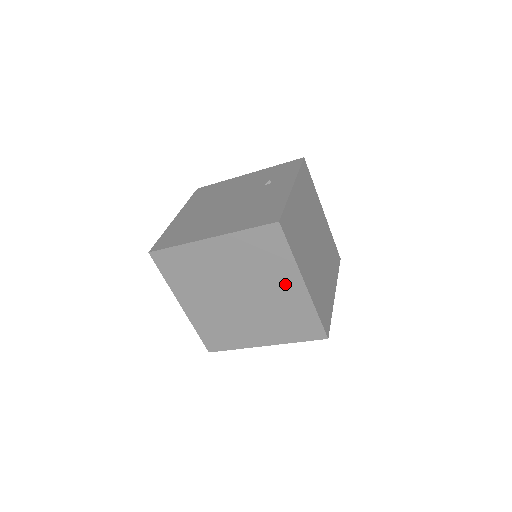
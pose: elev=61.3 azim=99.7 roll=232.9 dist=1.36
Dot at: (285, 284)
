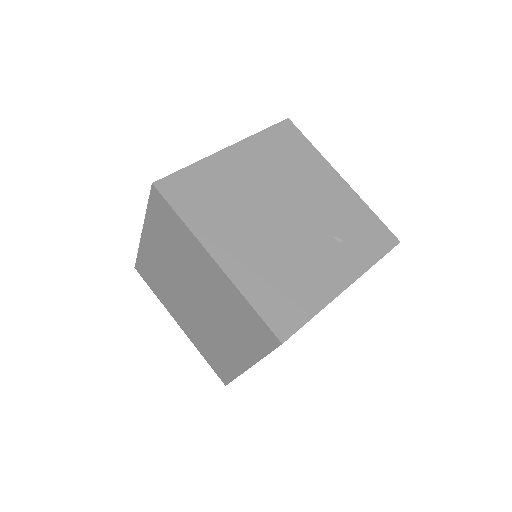
Dot at: (236, 347)
